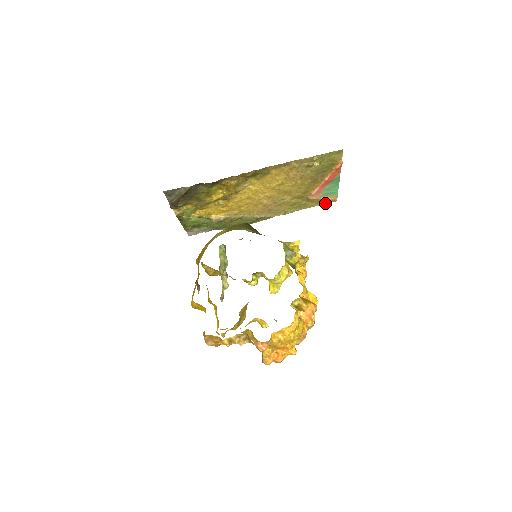
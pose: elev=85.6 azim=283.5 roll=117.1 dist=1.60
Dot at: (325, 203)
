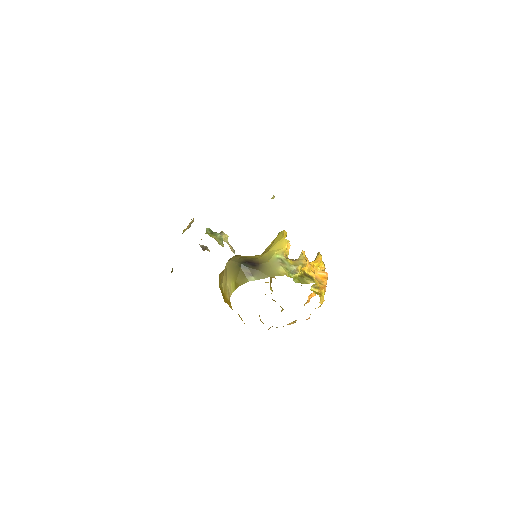
Dot at: occluded
